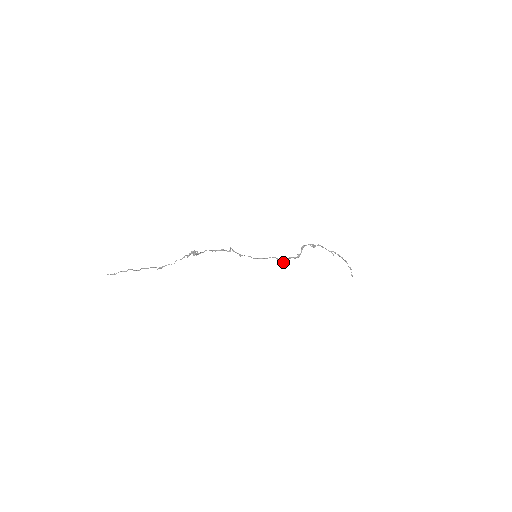
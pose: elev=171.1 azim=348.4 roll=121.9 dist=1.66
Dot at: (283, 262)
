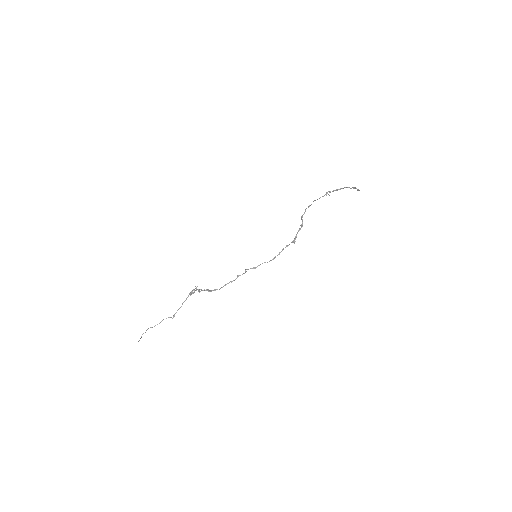
Dot at: (294, 243)
